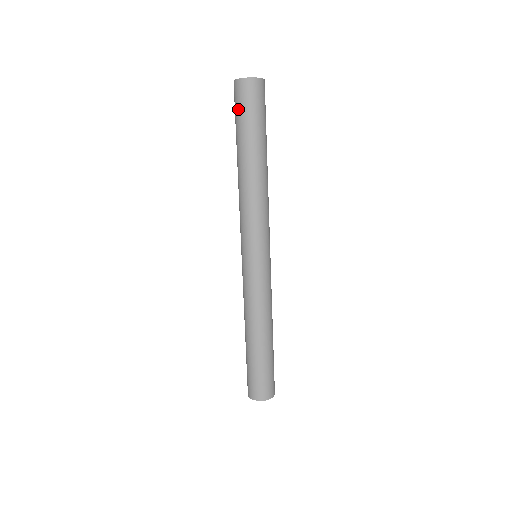
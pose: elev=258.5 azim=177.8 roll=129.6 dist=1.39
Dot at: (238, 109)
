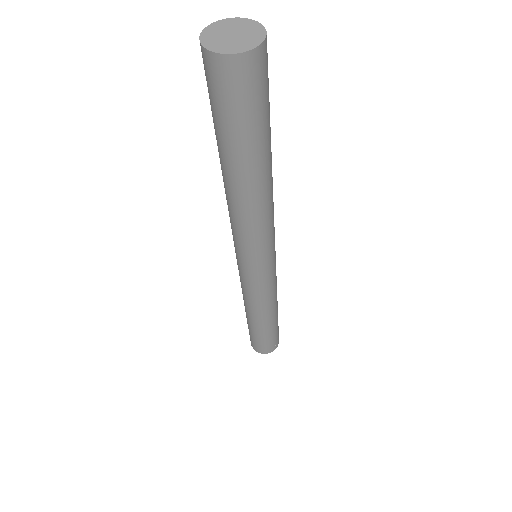
Dot at: occluded
